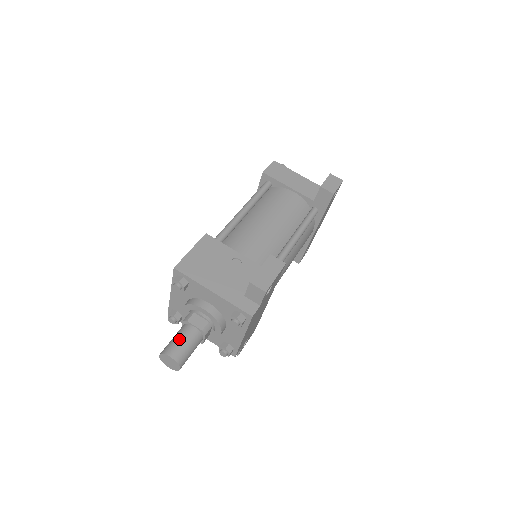
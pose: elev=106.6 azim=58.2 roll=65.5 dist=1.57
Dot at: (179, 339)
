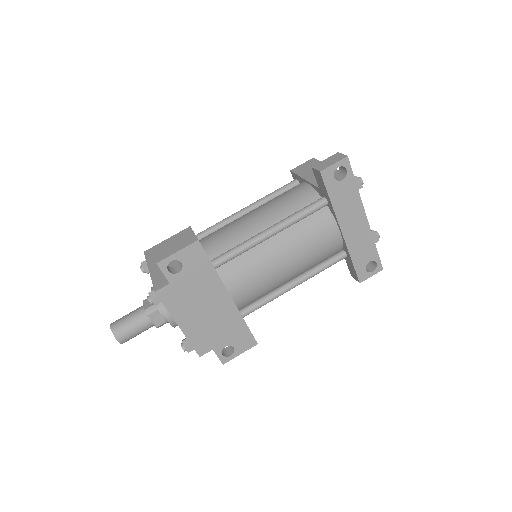
Dot at: (127, 314)
